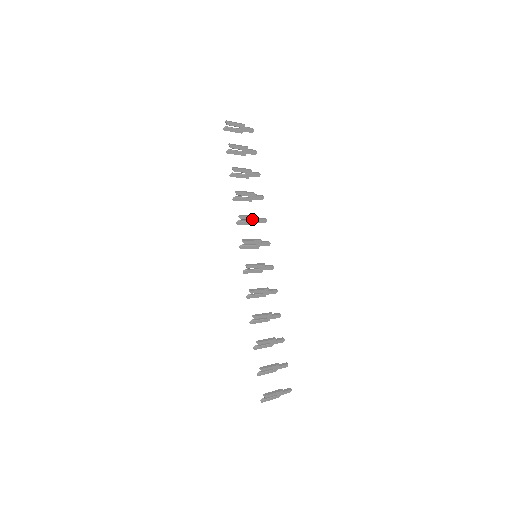
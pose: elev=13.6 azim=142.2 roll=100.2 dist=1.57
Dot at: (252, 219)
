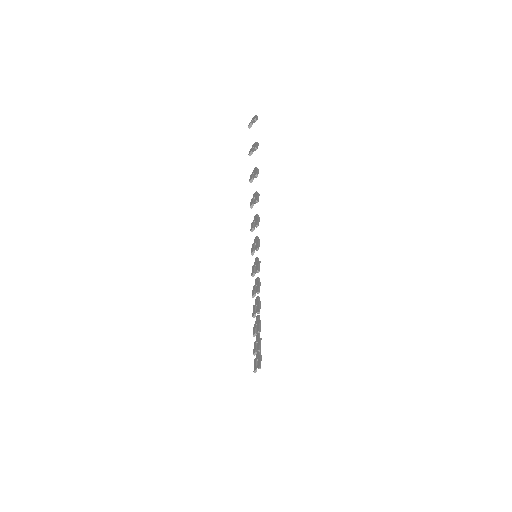
Dot at: occluded
